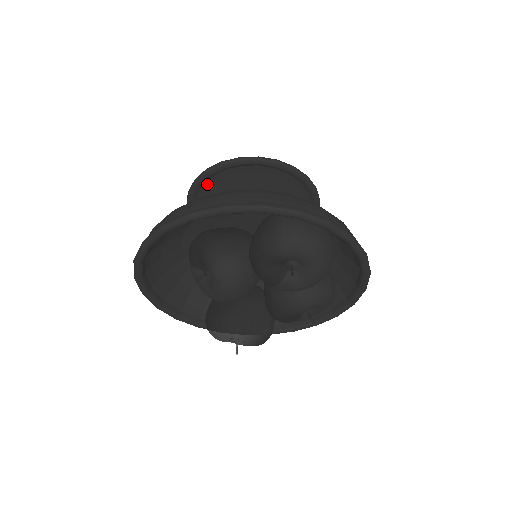
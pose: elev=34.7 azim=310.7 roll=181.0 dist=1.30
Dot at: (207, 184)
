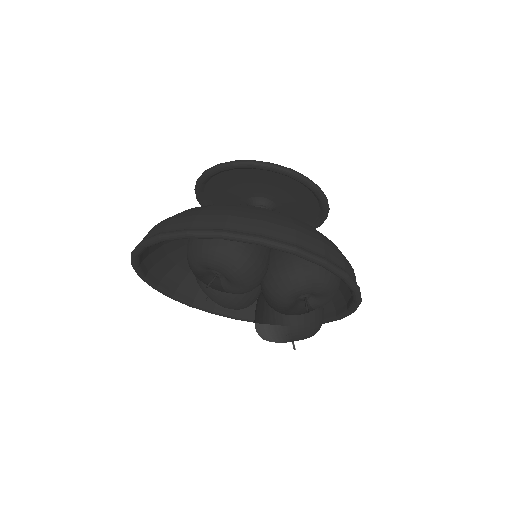
Dot at: occluded
